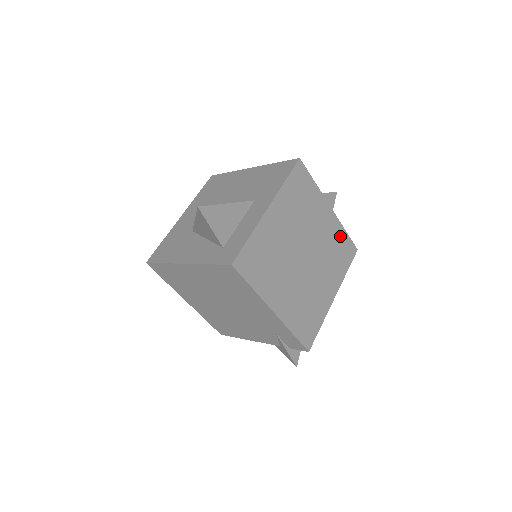
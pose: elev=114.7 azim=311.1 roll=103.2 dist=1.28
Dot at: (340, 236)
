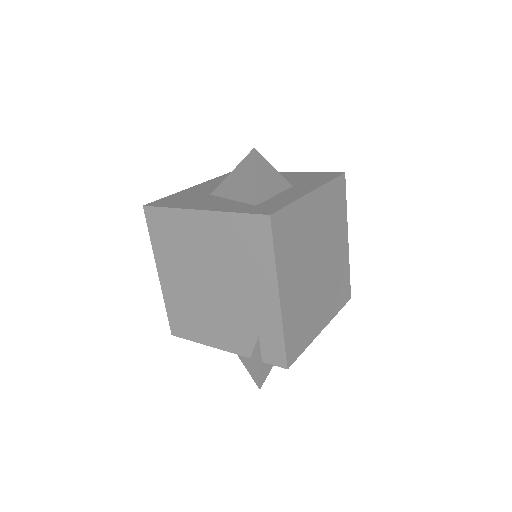
Dot at: (345, 272)
